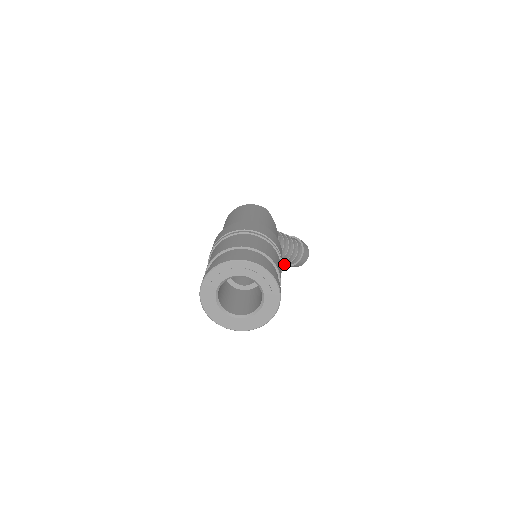
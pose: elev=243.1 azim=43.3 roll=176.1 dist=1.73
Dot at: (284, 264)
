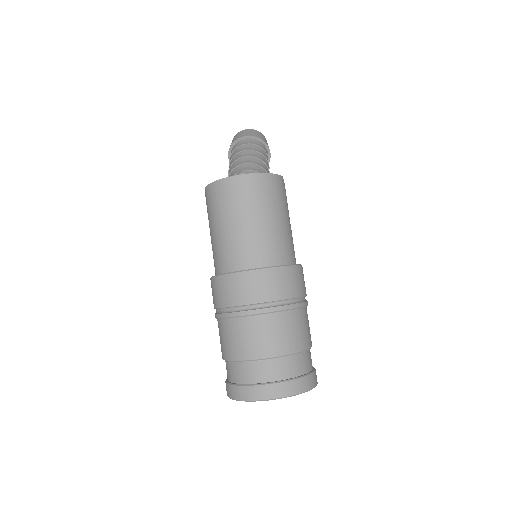
Dot at: occluded
